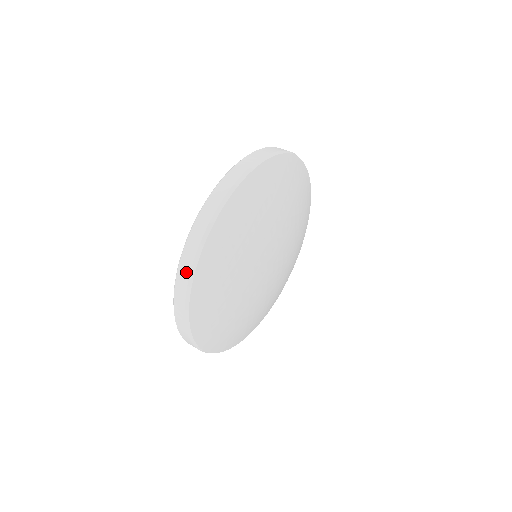
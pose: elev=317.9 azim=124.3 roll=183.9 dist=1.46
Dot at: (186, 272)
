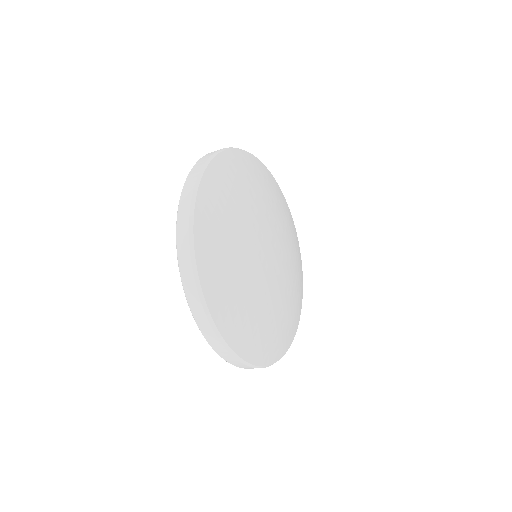
Dot at: (185, 234)
